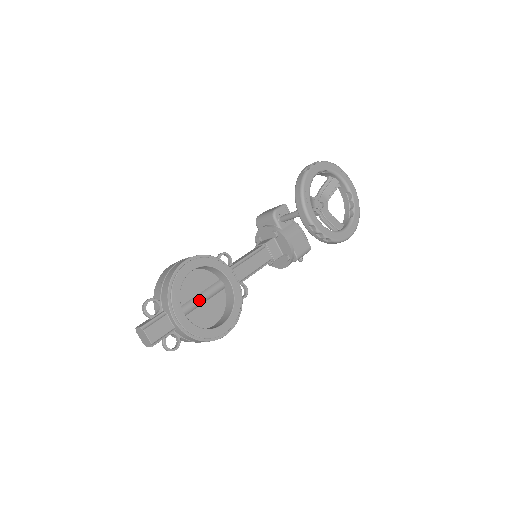
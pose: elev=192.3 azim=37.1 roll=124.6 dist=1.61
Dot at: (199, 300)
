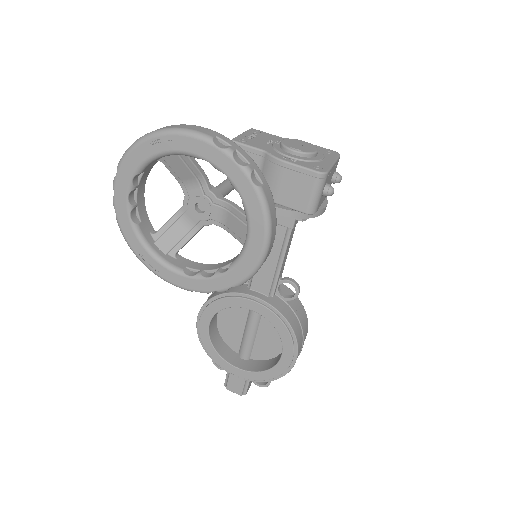
Dot at: (248, 336)
